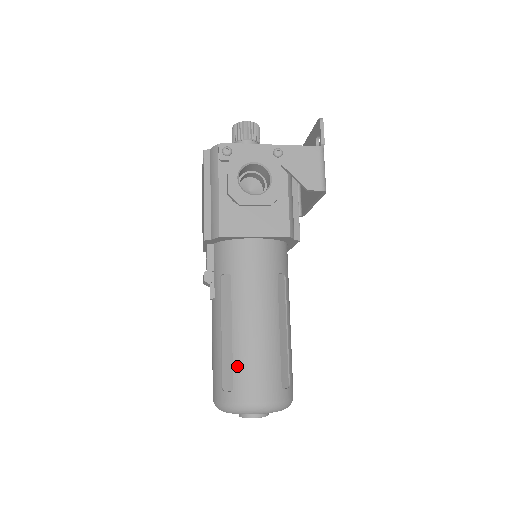
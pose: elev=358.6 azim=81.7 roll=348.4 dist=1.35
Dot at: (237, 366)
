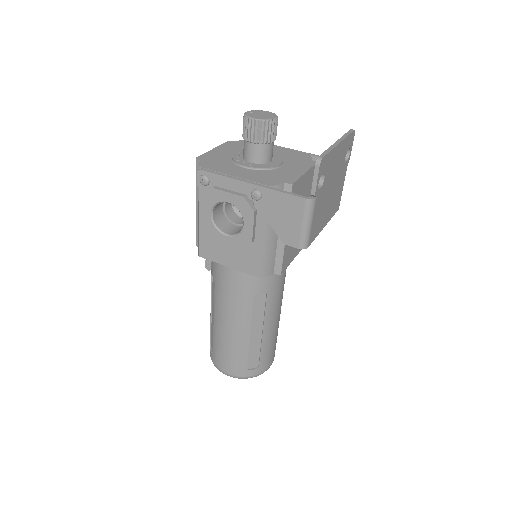
Dot at: (215, 344)
